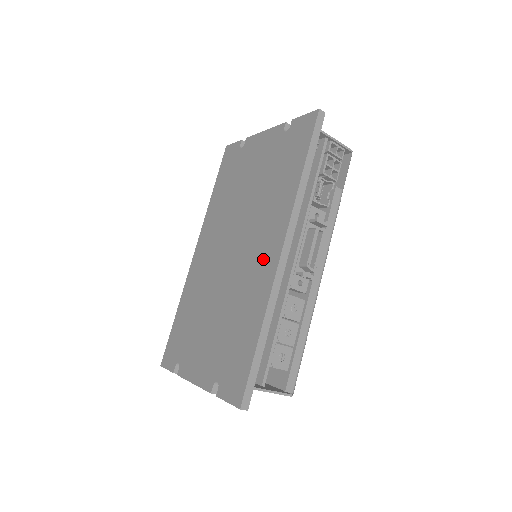
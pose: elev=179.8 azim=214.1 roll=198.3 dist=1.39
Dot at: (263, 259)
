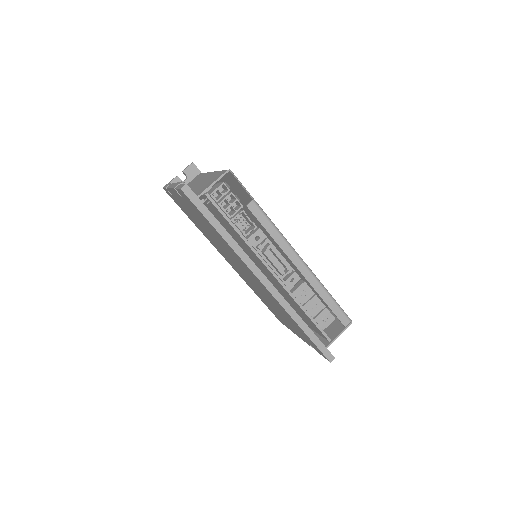
Dot at: (260, 284)
